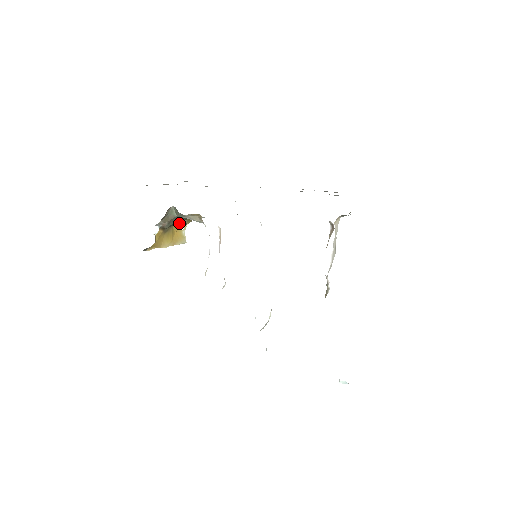
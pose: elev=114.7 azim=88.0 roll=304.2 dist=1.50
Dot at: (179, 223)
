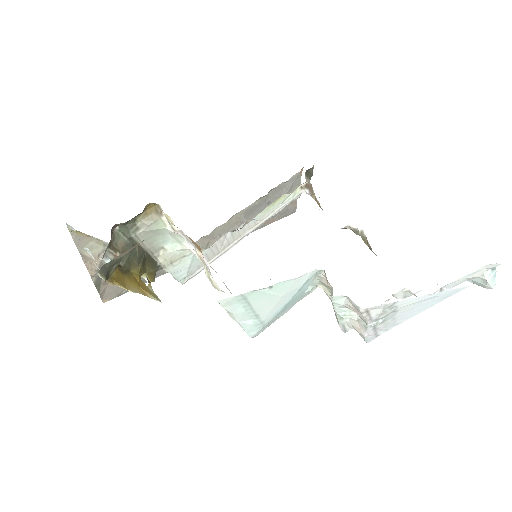
Dot at: (137, 269)
